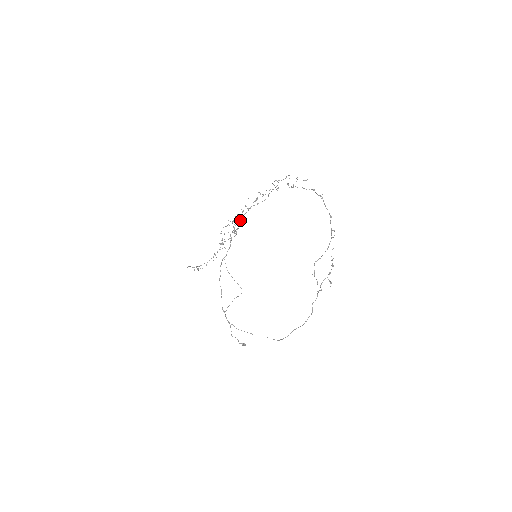
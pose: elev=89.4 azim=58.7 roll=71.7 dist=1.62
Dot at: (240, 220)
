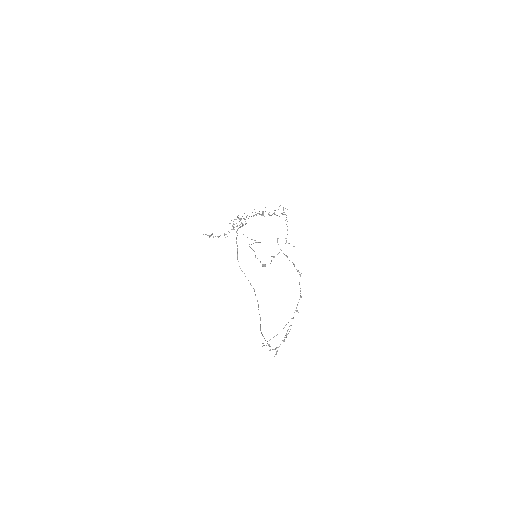
Dot at: (248, 218)
